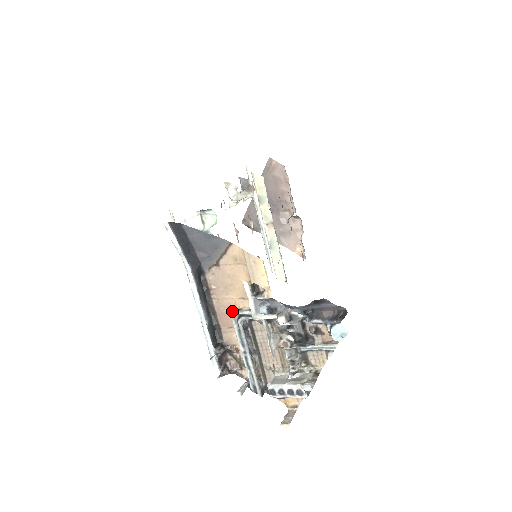
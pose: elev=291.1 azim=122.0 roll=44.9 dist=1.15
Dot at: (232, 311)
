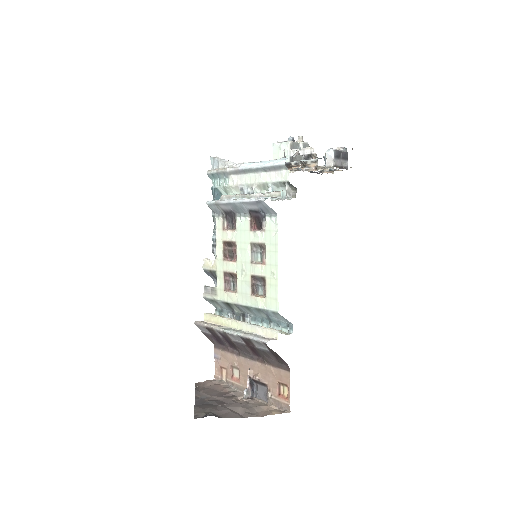
Dot at: occluded
